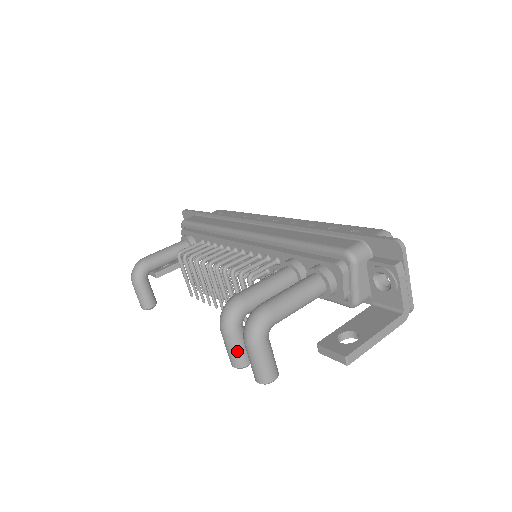
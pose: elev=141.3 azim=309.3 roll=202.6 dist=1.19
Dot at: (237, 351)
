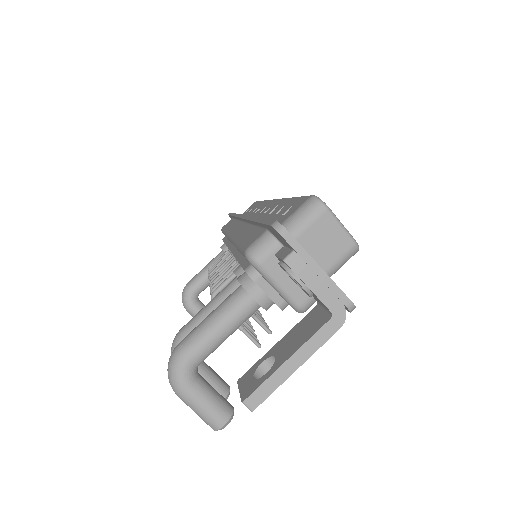
Dot at: occluded
